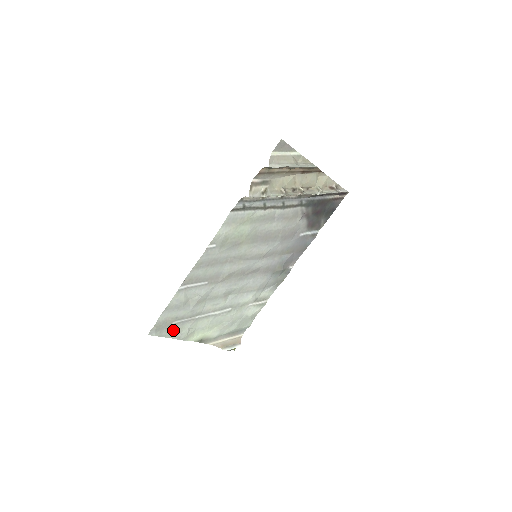
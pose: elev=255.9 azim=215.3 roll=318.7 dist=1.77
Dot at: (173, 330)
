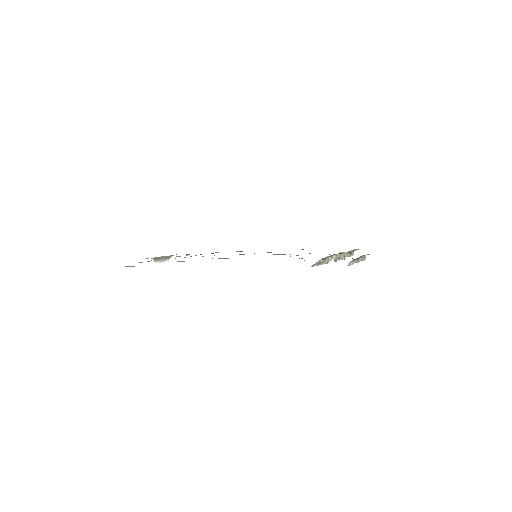
Dot at: occluded
